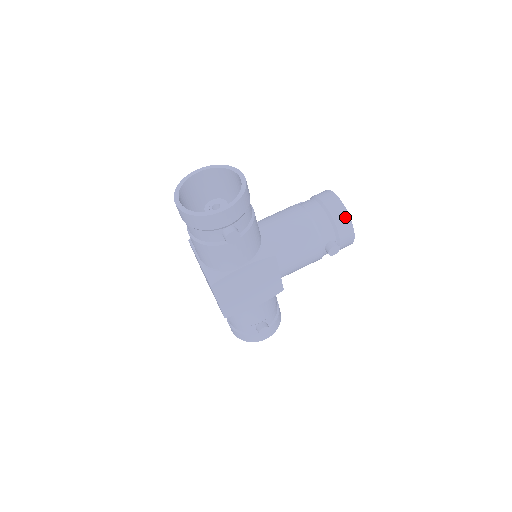
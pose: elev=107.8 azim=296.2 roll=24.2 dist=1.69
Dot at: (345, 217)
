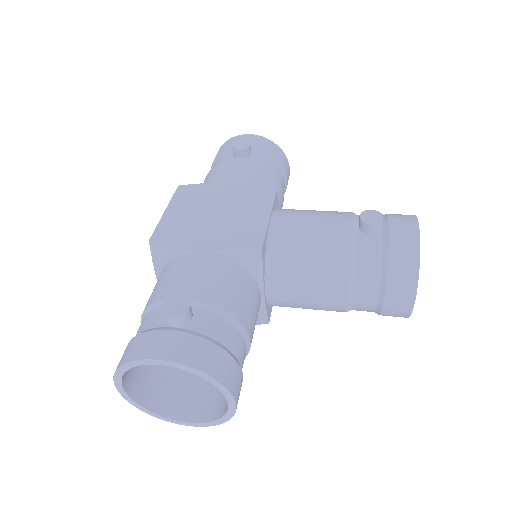
Dot at: occluded
